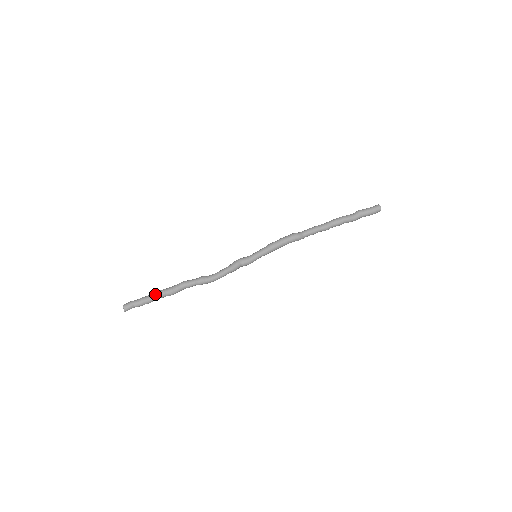
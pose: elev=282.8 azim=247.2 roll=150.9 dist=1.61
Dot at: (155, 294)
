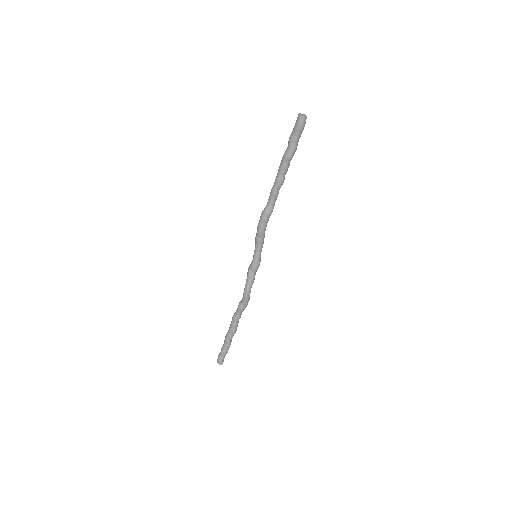
Dot at: (225, 340)
